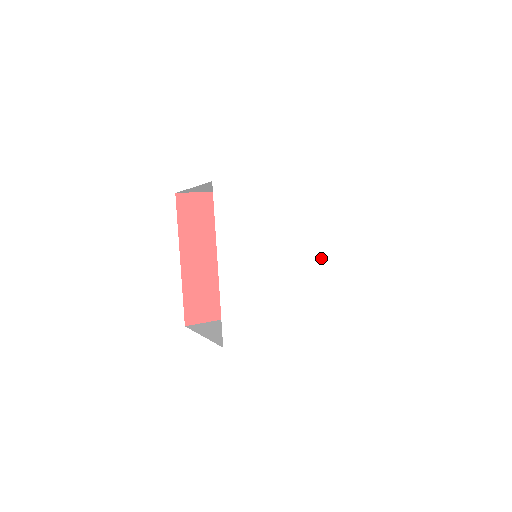
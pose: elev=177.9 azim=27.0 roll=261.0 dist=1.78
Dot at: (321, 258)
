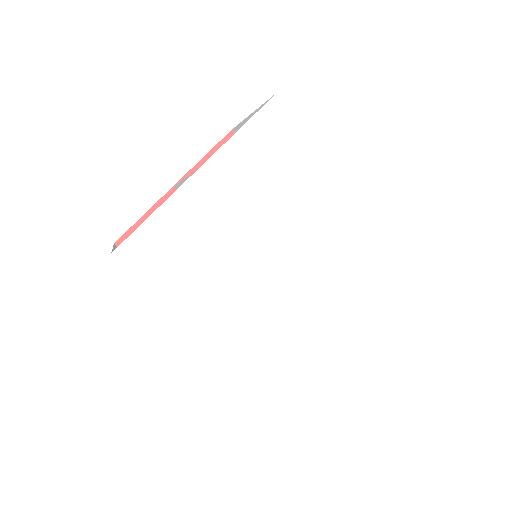
Dot at: (336, 217)
